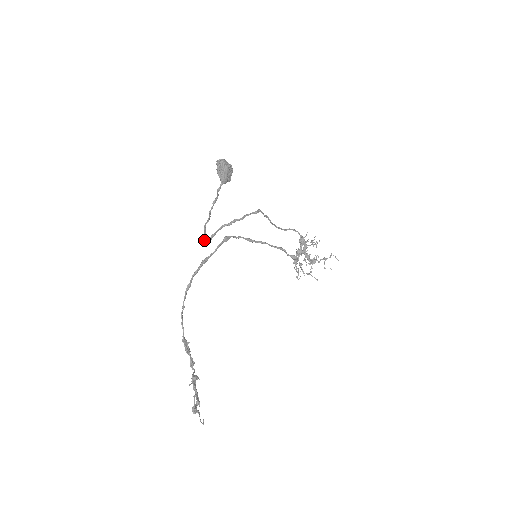
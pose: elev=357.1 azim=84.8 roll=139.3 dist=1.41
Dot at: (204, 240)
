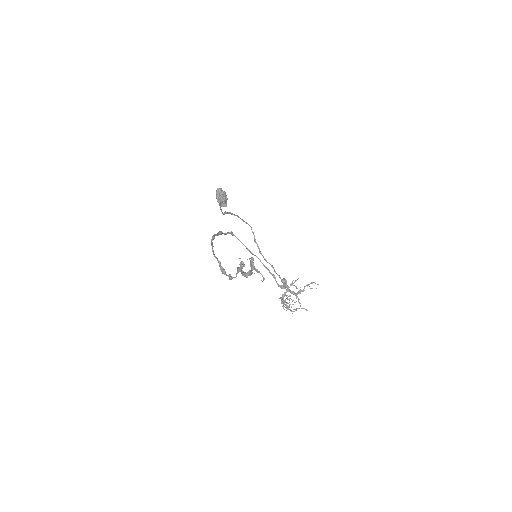
Dot at: (221, 210)
